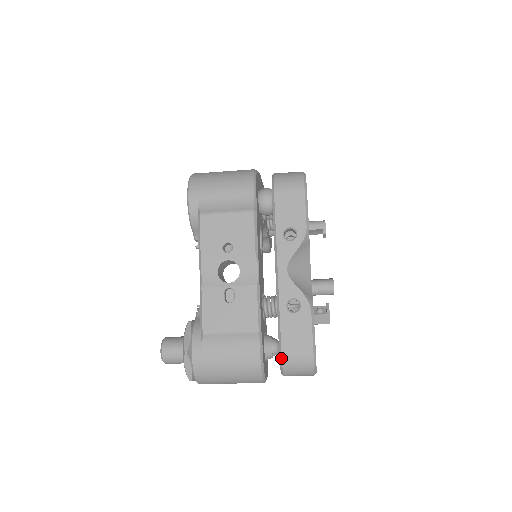
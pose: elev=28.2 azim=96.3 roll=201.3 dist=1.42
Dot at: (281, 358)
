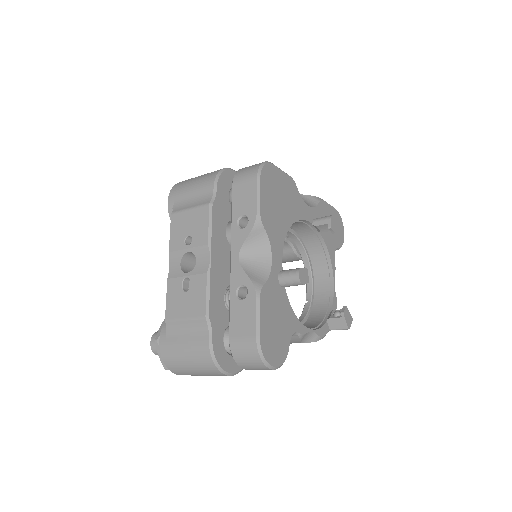
Dot at: (229, 346)
